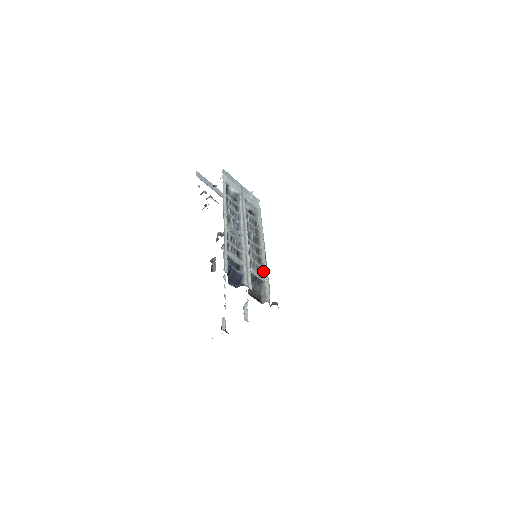
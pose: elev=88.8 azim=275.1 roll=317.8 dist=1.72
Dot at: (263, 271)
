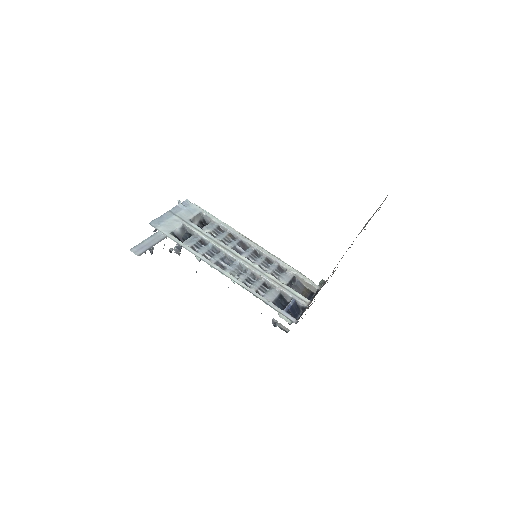
Dot at: (283, 267)
